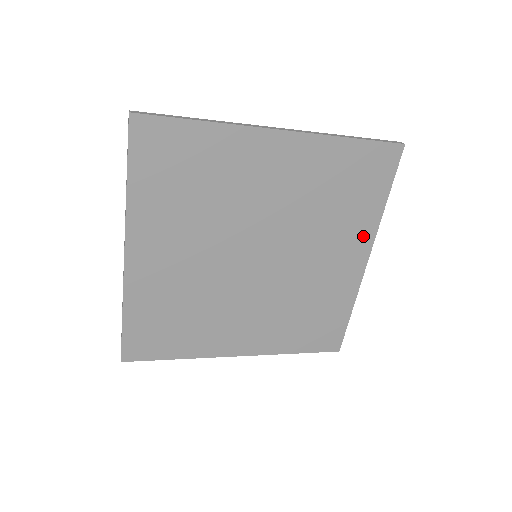
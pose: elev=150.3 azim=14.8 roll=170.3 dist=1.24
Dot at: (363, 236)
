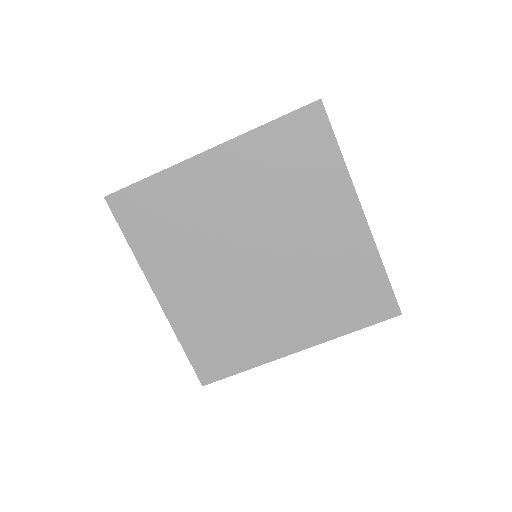
Dot at: (341, 194)
